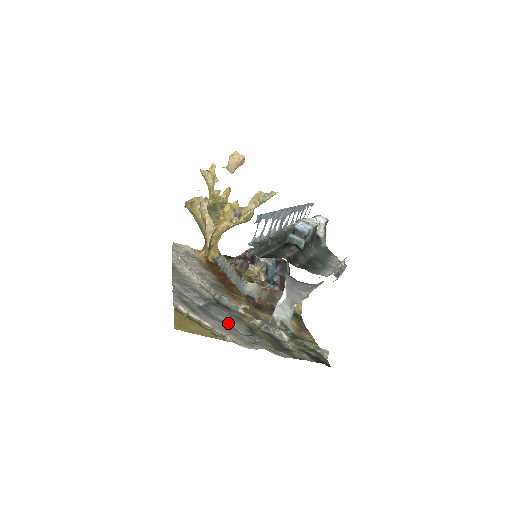
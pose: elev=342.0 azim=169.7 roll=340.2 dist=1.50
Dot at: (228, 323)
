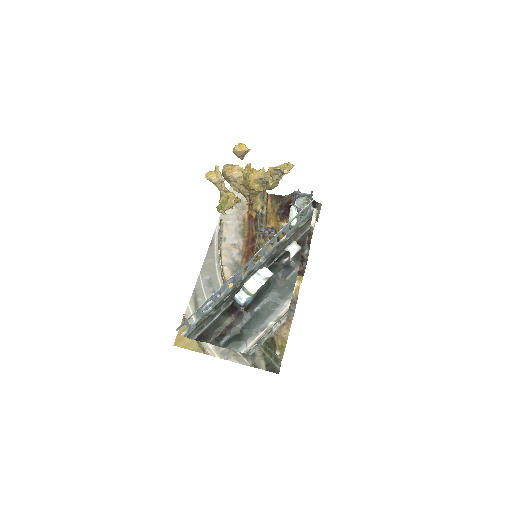
Dot at: occluded
